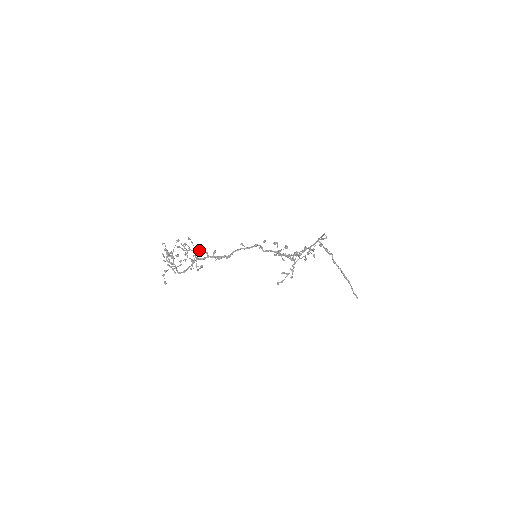
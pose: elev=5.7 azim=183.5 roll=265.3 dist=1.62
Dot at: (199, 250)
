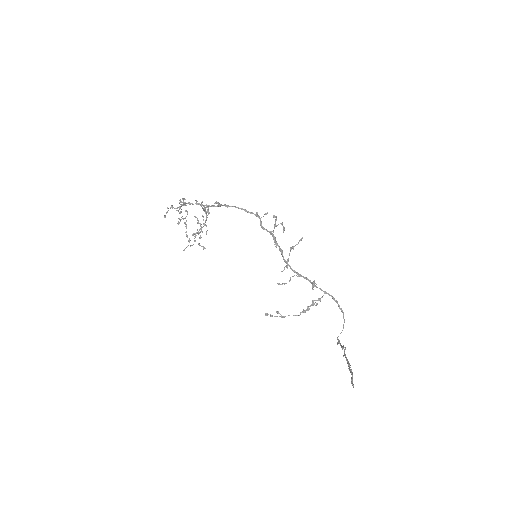
Dot at: (209, 212)
